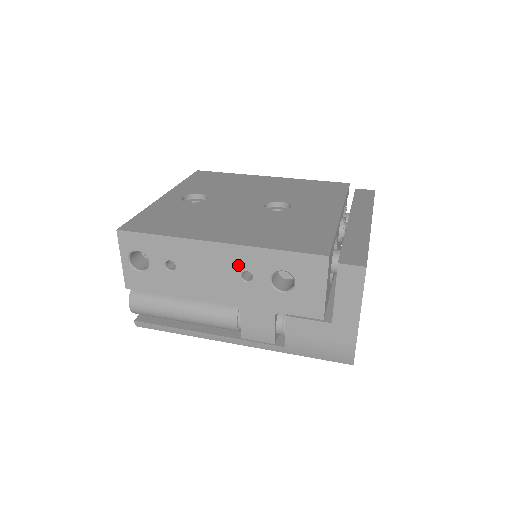
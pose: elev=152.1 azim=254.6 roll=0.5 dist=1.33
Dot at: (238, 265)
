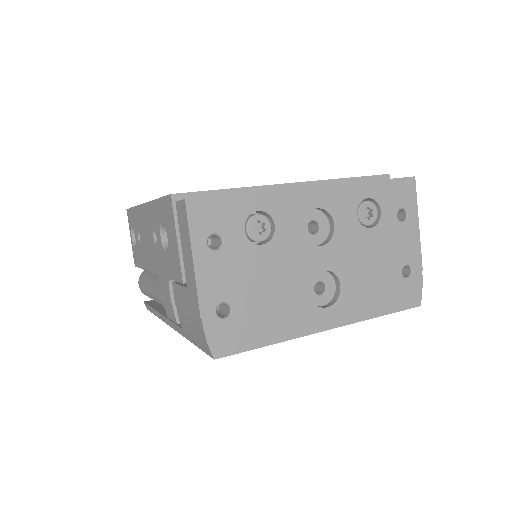
Dot at: (151, 225)
